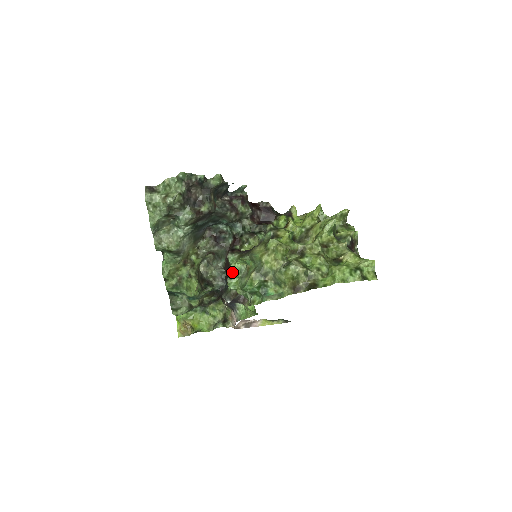
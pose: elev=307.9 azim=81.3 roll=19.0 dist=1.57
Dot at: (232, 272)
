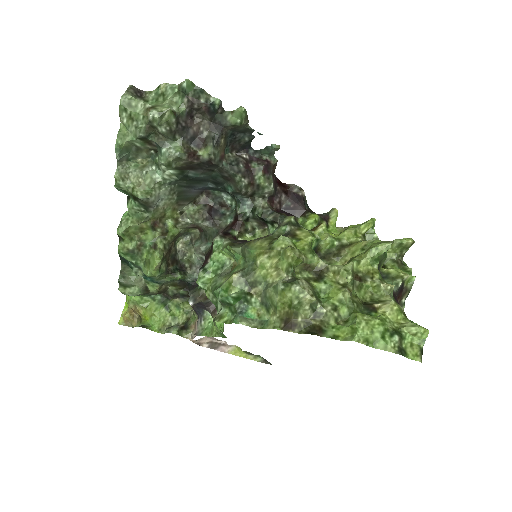
Dot at: (211, 263)
